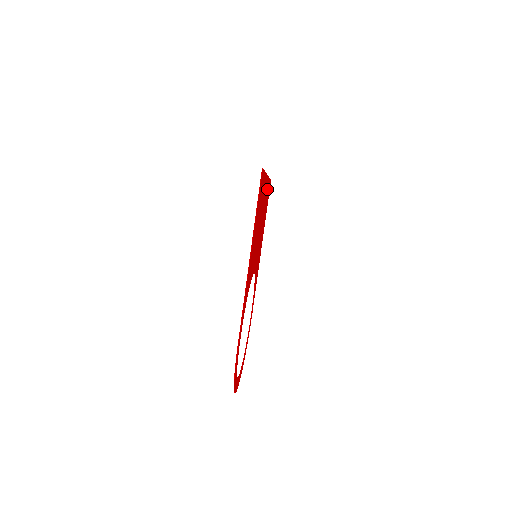
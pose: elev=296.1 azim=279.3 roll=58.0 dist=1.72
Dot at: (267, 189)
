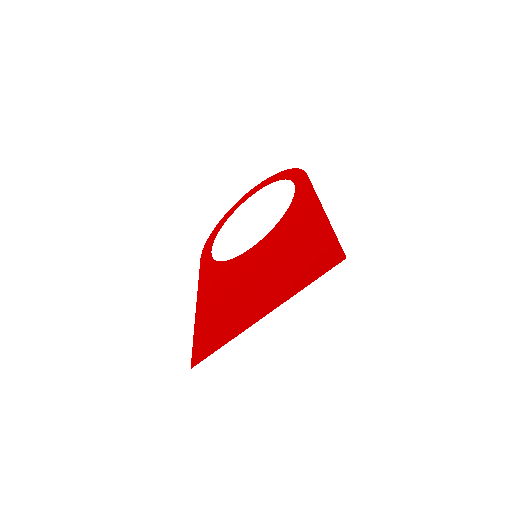
Dot at: (295, 281)
